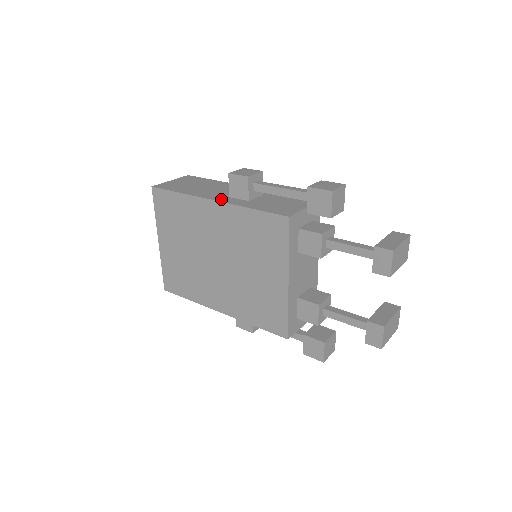
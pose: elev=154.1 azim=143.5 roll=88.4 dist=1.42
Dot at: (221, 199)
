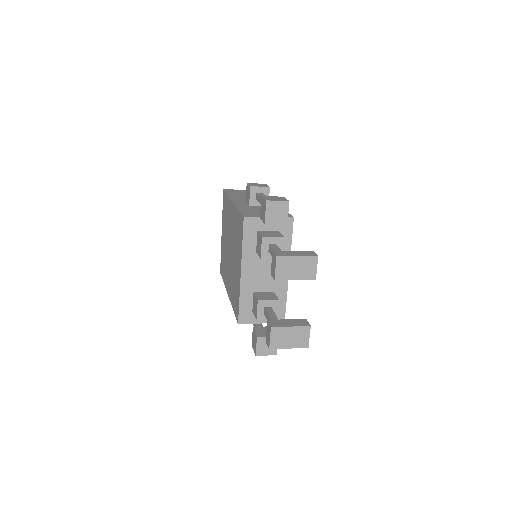
Dot at: (237, 201)
